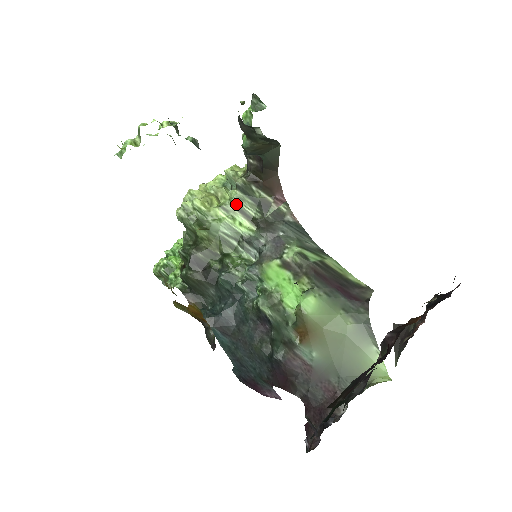
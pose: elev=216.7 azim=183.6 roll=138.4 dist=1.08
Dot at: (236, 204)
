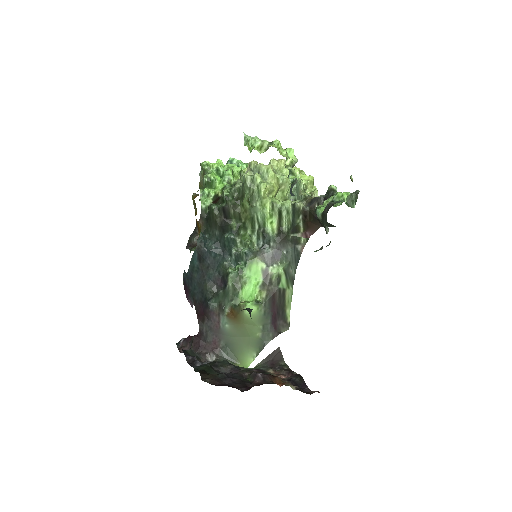
Dot at: (282, 211)
